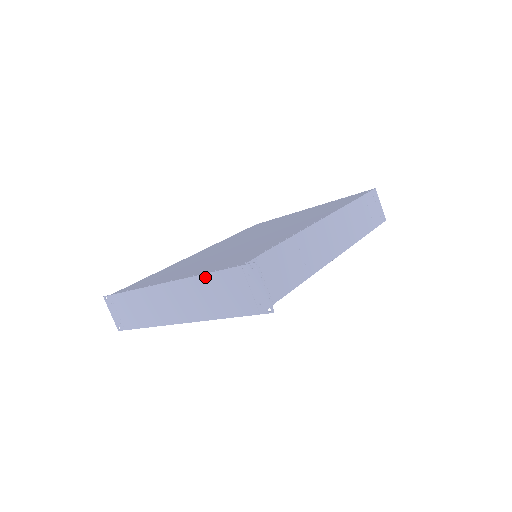
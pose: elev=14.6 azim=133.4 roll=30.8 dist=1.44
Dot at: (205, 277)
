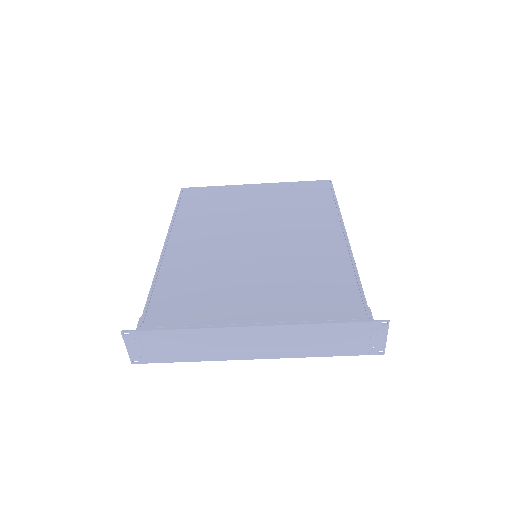
Dot at: (319, 326)
